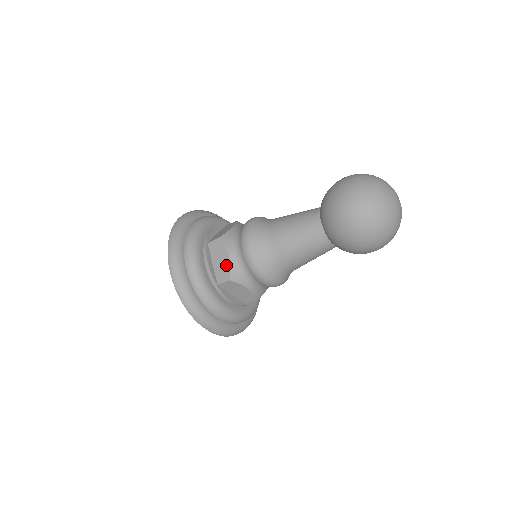
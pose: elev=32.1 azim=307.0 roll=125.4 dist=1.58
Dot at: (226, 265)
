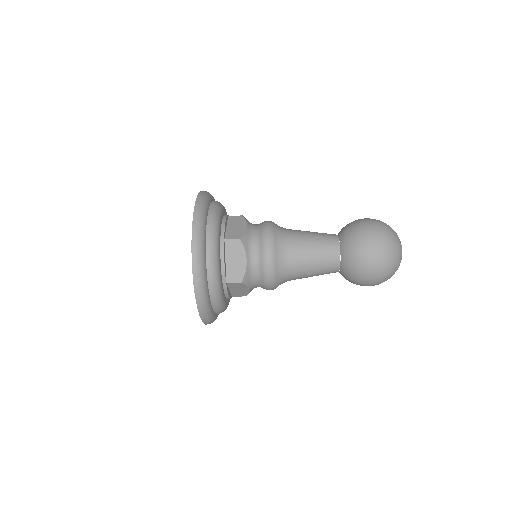
Dot at: (241, 267)
